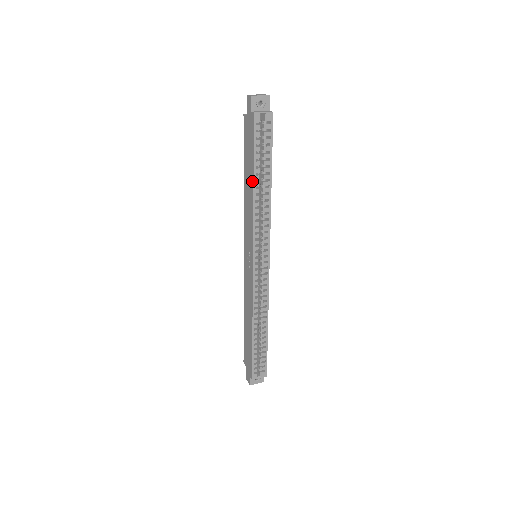
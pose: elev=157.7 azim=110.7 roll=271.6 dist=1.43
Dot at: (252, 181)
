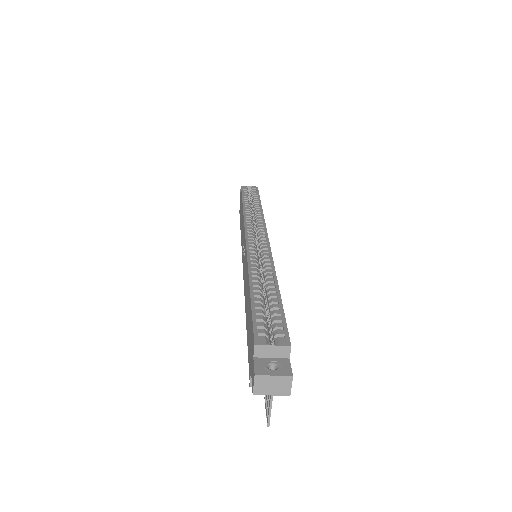
Dot at: (242, 206)
